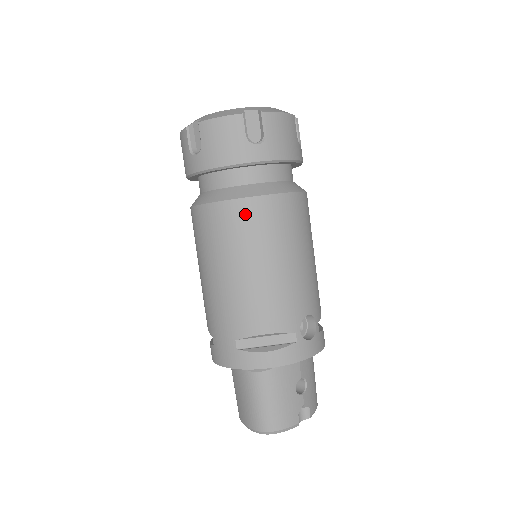
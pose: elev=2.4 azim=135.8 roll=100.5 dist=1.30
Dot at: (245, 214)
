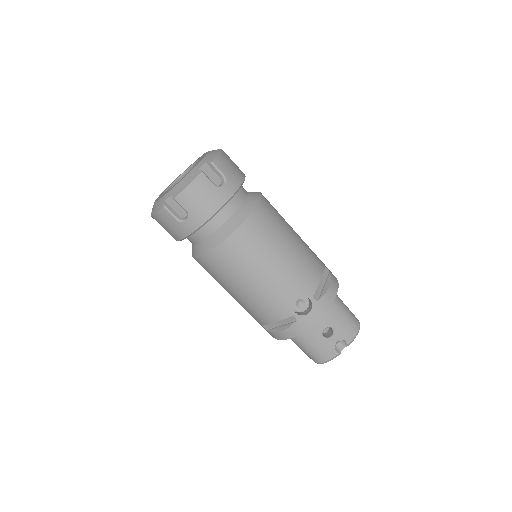
Dot at: (211, 264)
